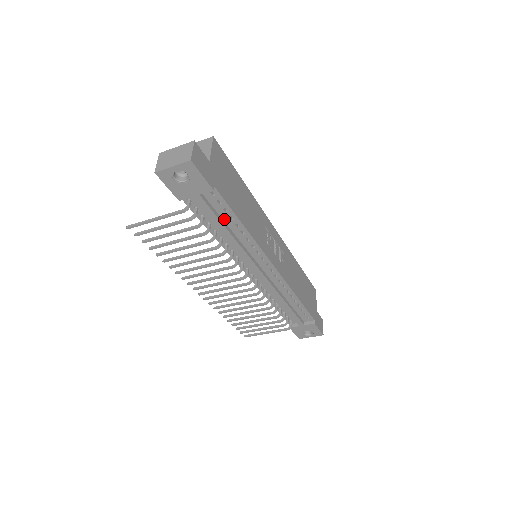
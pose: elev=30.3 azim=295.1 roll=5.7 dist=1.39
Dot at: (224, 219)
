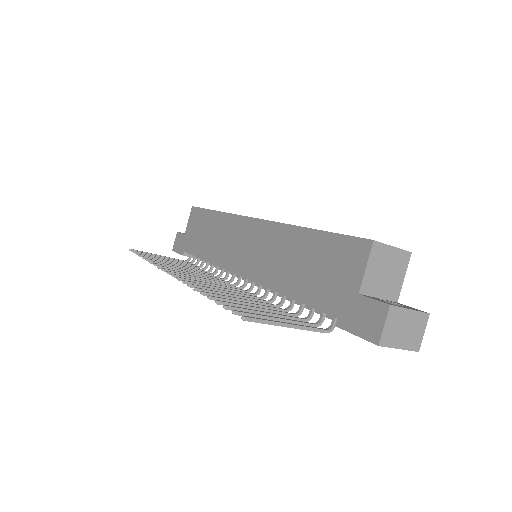
Dot at: occluded
